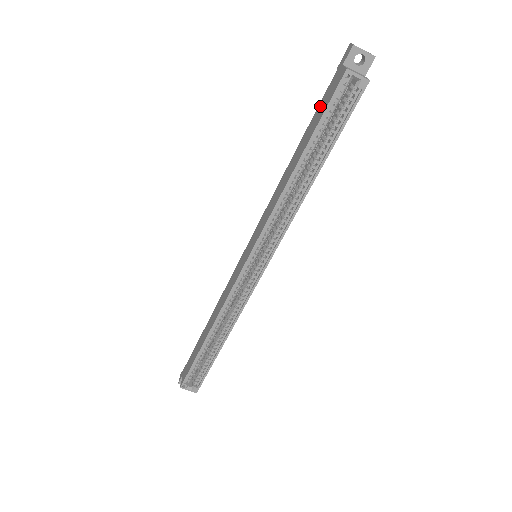
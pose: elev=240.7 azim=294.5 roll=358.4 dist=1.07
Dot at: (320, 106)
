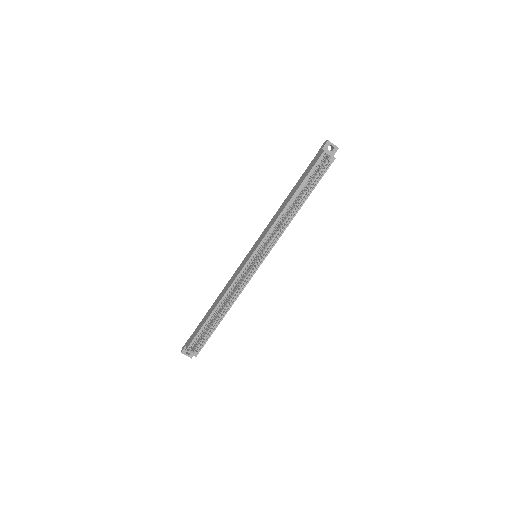
Dot at: (307, 169)
